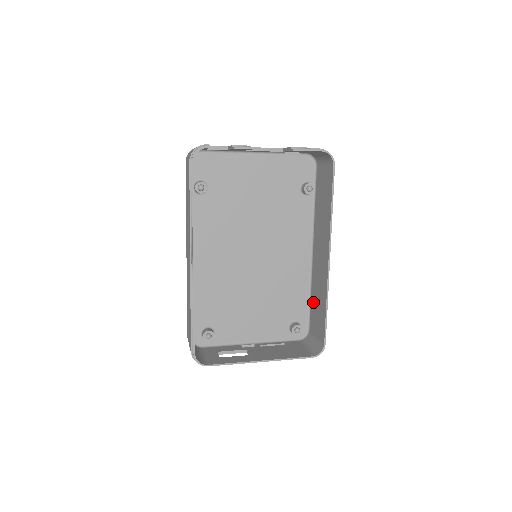
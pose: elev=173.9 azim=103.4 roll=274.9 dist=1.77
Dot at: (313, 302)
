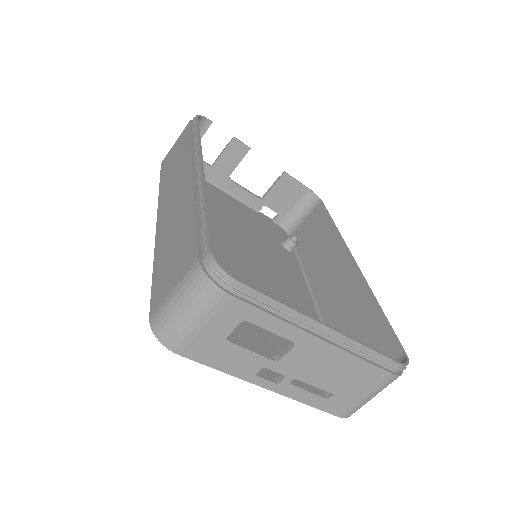
Dot at: occluded
